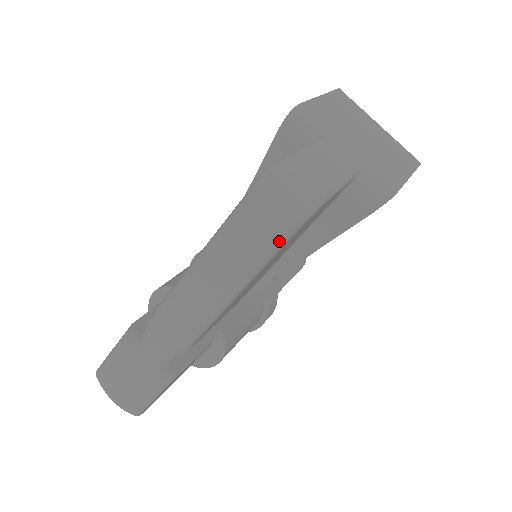
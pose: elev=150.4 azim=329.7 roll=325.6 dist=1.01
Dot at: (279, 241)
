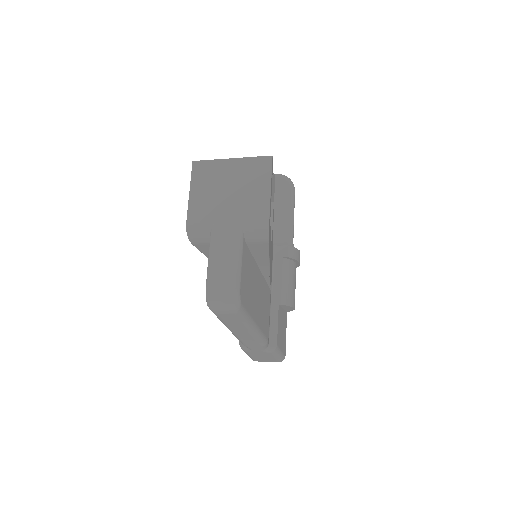
Dot at: (242, 315)
